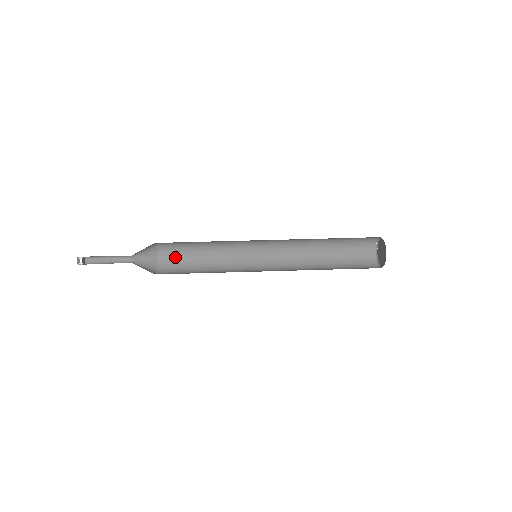
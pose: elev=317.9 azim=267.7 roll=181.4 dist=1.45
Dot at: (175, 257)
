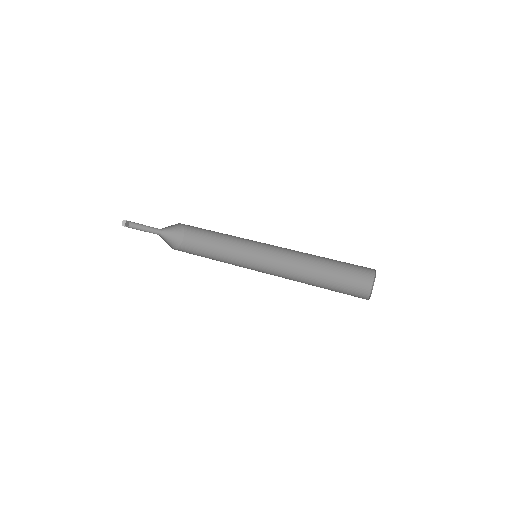
Dot at: (191, 250)
